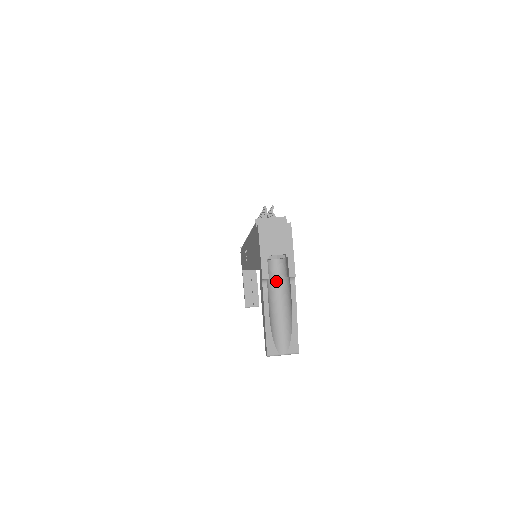
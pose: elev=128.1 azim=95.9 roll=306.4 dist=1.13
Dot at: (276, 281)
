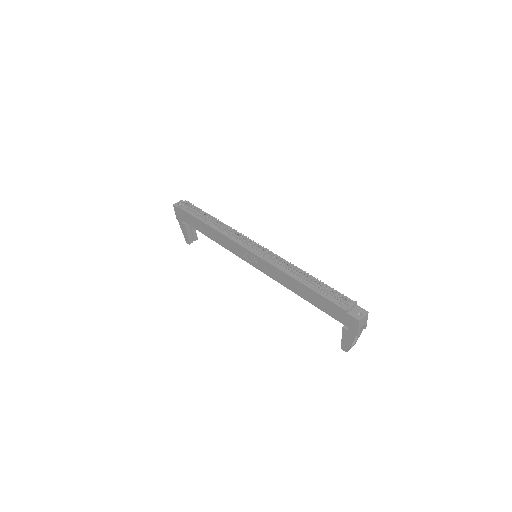
Dot at: occluded
